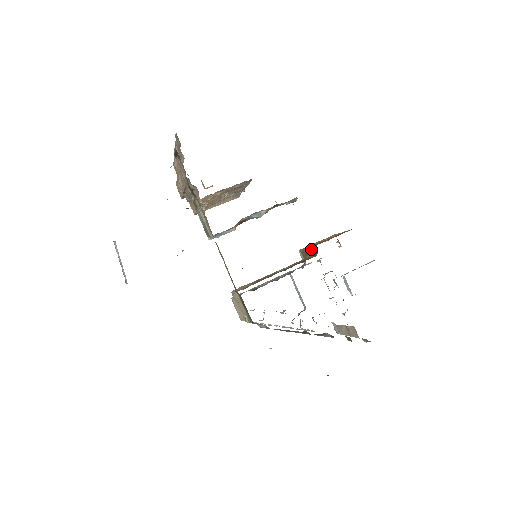
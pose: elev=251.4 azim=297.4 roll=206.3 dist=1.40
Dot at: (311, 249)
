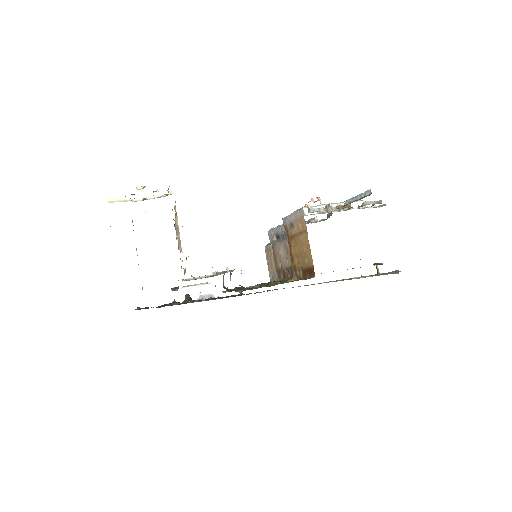
Dot at: (291, 259)
